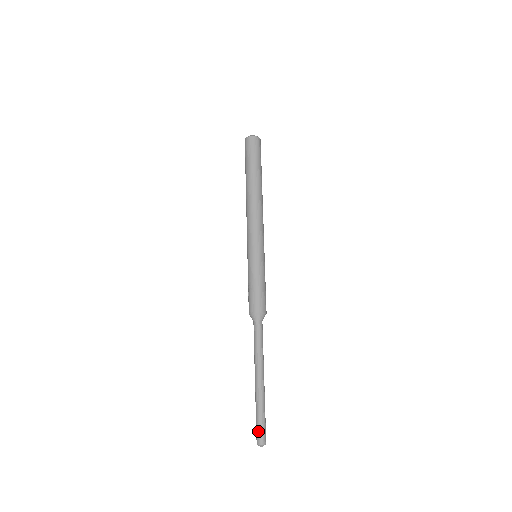
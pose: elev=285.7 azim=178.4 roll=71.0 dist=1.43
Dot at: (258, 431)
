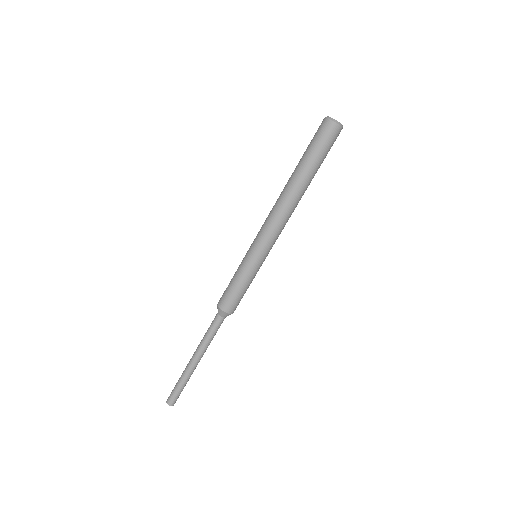
Dot at: (171, 392)
